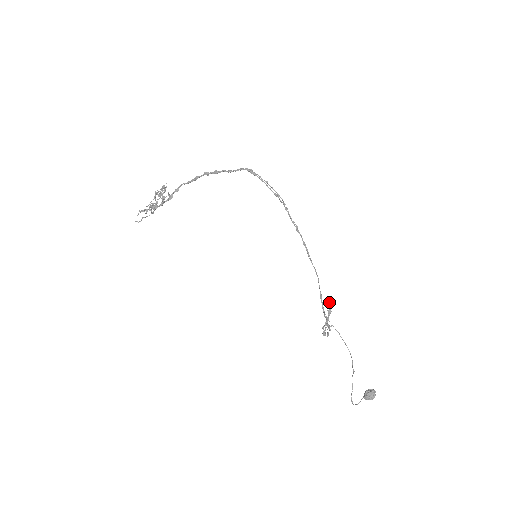
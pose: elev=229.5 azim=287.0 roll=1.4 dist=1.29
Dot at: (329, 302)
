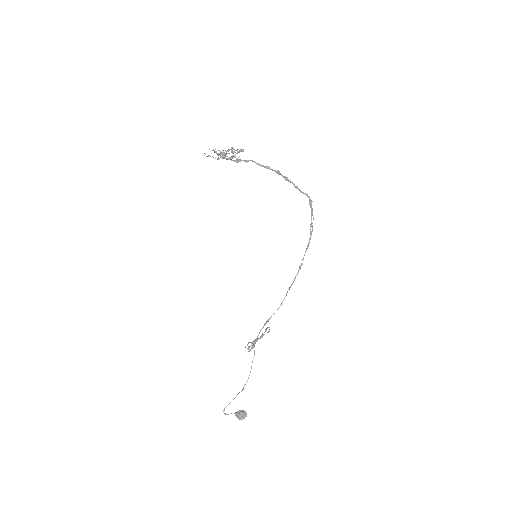
Dot at: (266, 329)
